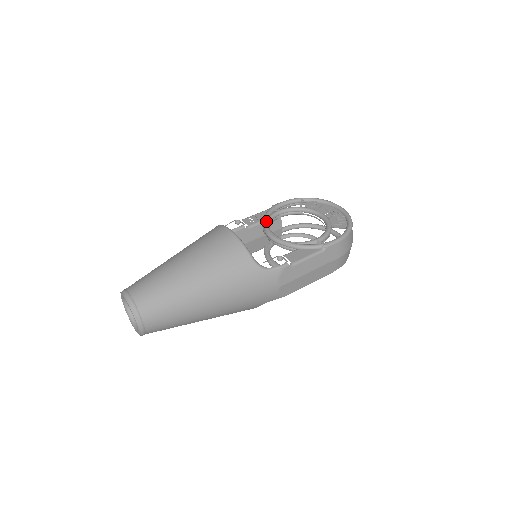
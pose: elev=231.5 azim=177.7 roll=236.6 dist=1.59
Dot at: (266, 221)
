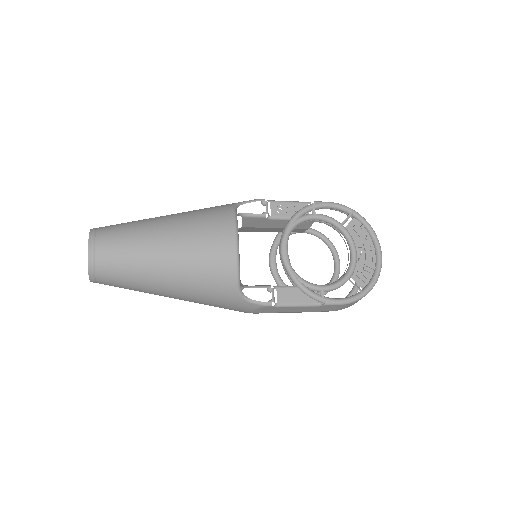
Dot at: (292, 224)
